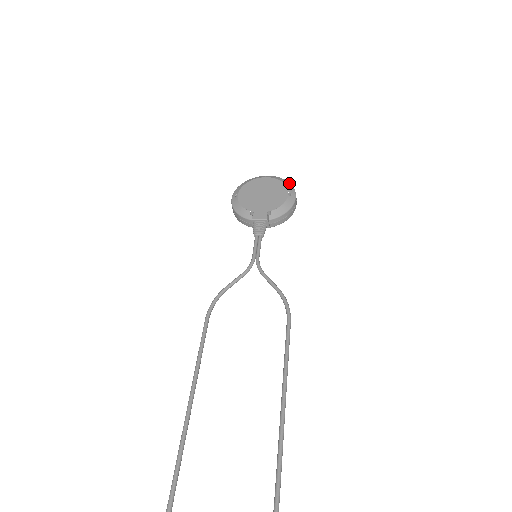
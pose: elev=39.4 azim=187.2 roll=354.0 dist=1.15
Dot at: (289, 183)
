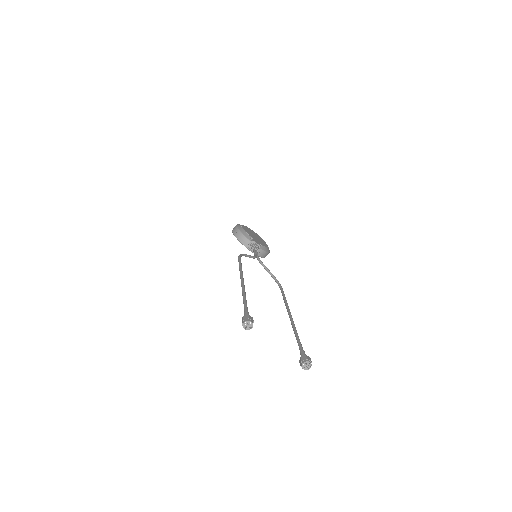
Dot at: occluded
